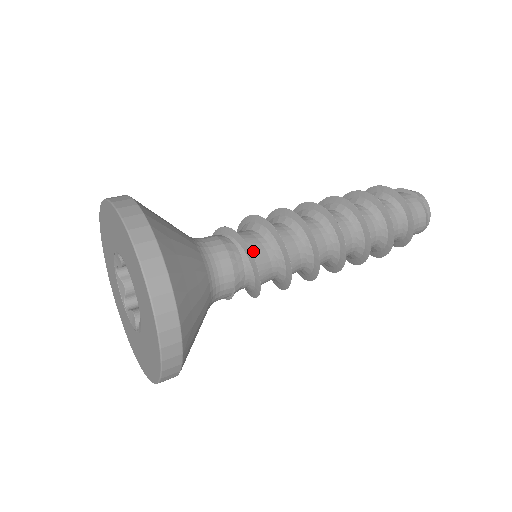
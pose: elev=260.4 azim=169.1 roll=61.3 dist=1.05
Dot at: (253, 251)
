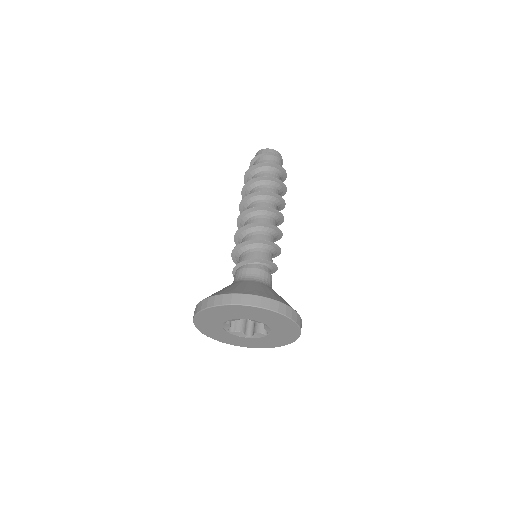
Dot at: occluded
